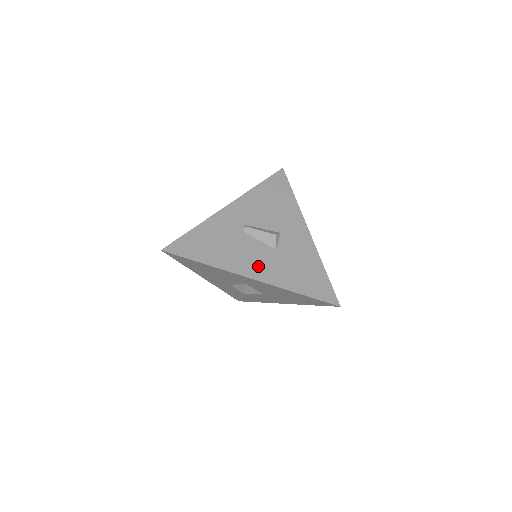
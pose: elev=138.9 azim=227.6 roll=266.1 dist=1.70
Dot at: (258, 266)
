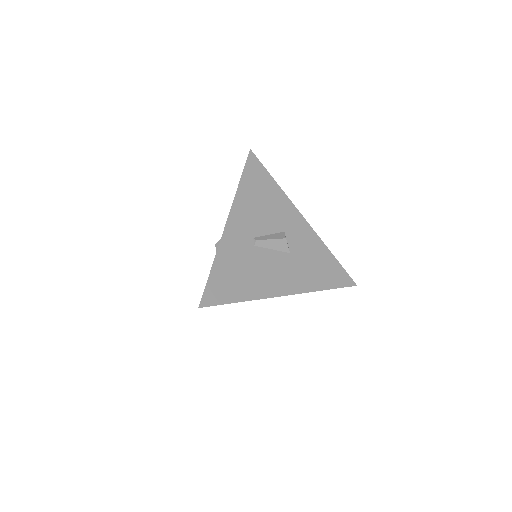
Dot at: (285, 279)
